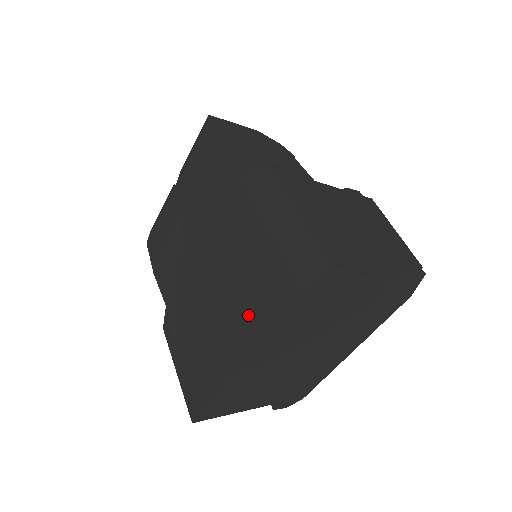
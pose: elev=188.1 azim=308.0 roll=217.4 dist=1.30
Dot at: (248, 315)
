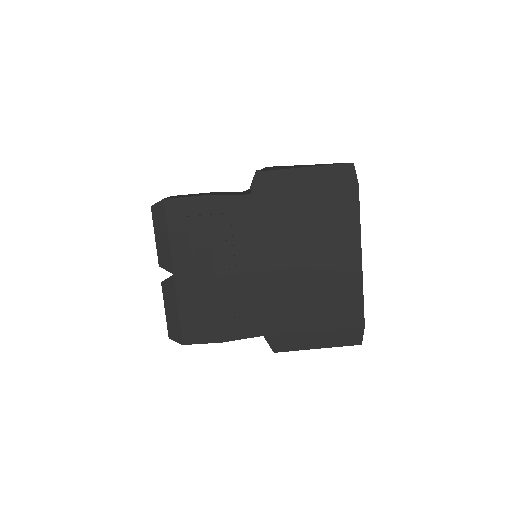
Dot at: (338, 240)
